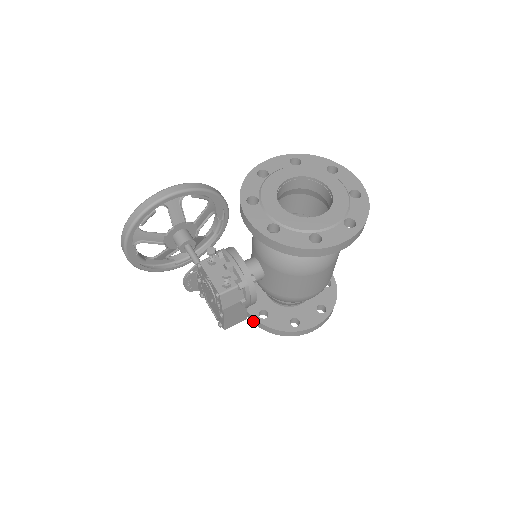
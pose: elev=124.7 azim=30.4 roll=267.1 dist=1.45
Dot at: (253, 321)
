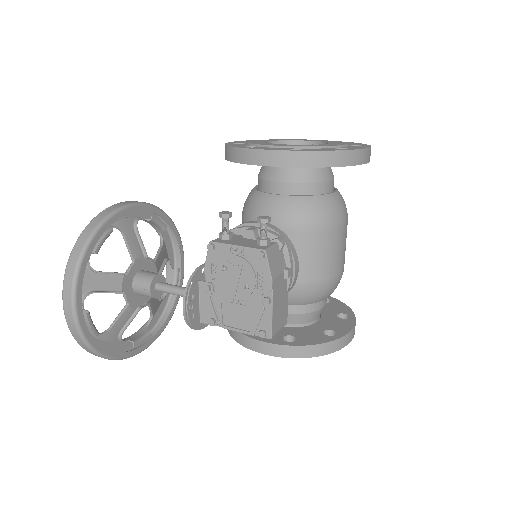
Dot at: (281, 353)
